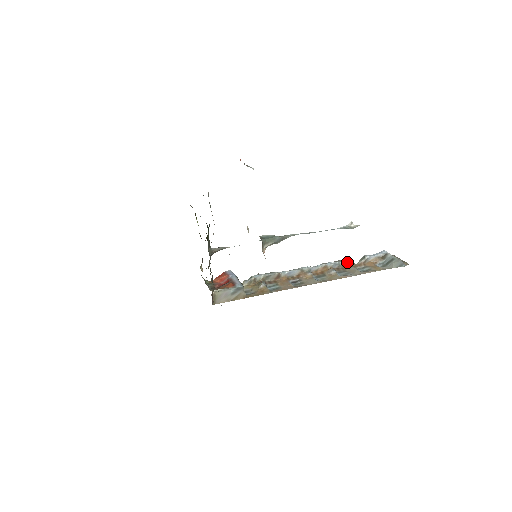
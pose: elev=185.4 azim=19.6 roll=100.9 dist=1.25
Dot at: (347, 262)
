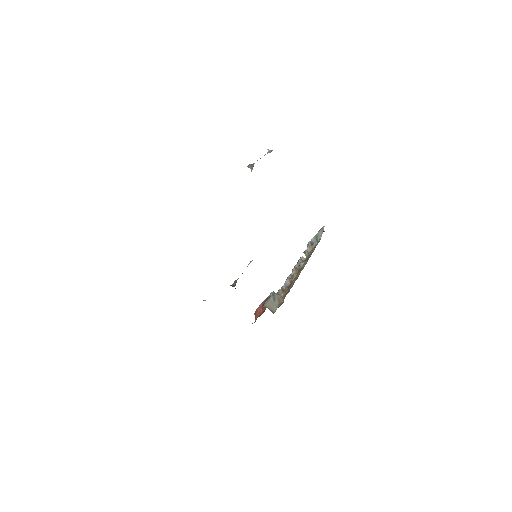
Dot at: (301, 259)
